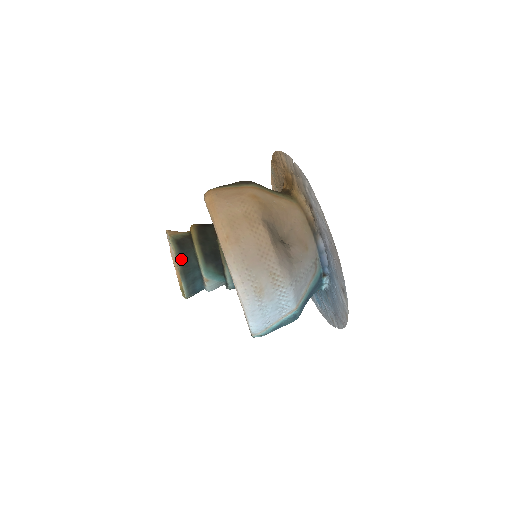
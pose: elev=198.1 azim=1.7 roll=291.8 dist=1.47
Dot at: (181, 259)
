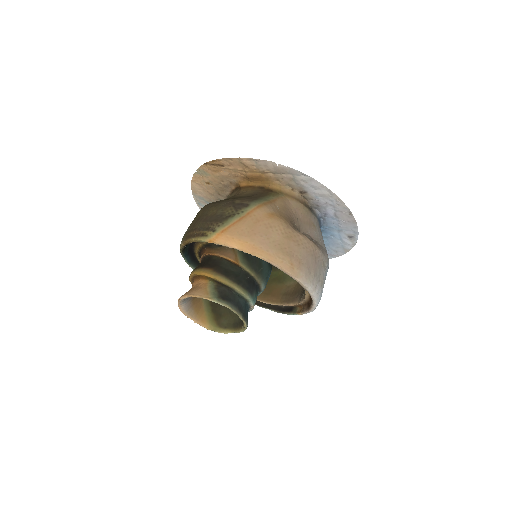
Dot at: (237, 309)
